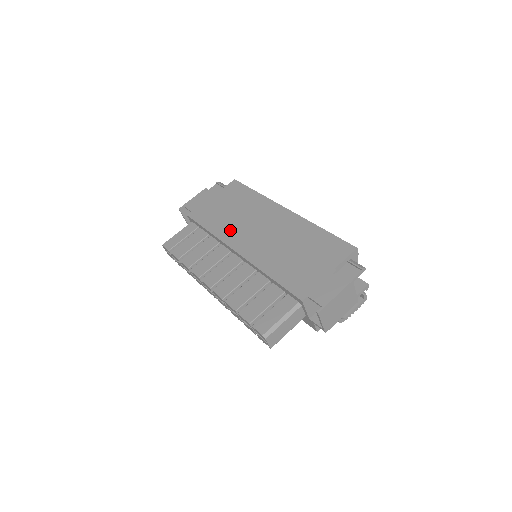
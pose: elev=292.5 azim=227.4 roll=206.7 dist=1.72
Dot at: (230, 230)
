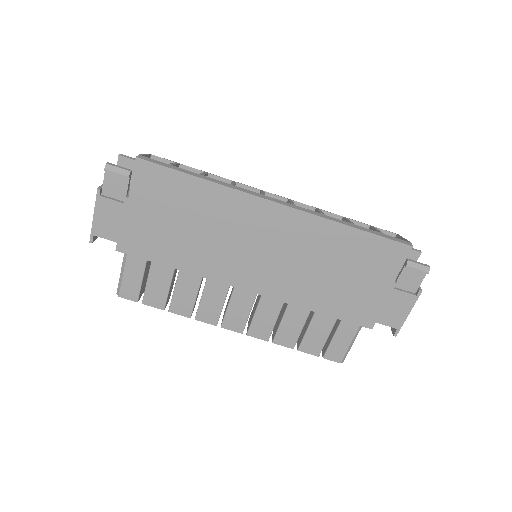
Dot at: (212, 261)
